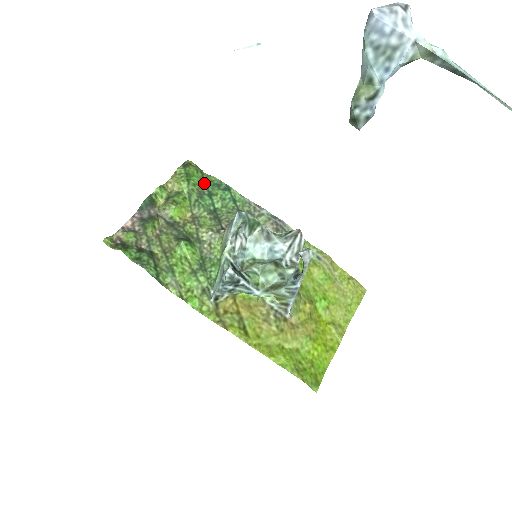
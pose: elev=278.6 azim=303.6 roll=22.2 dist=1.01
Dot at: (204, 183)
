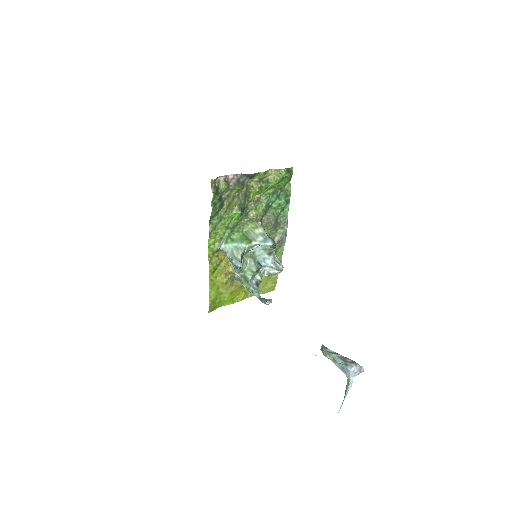
Dot at: (284, 187)
